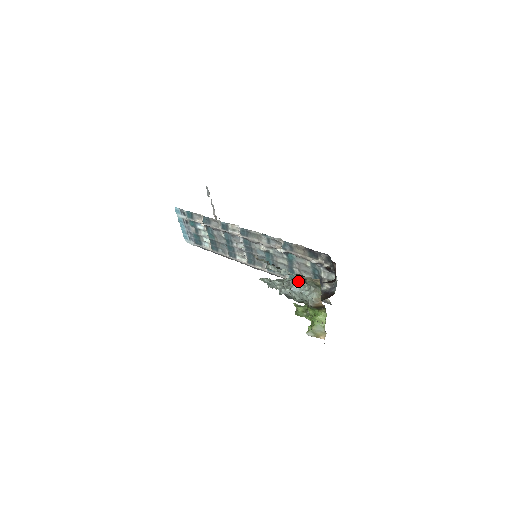
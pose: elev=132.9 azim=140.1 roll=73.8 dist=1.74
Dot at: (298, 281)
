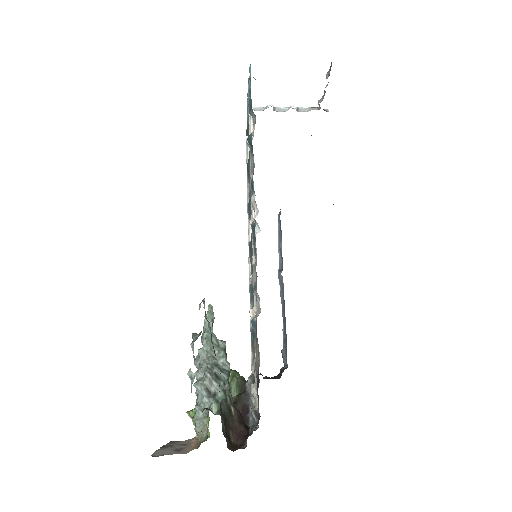
Dot at: (214, 383)
